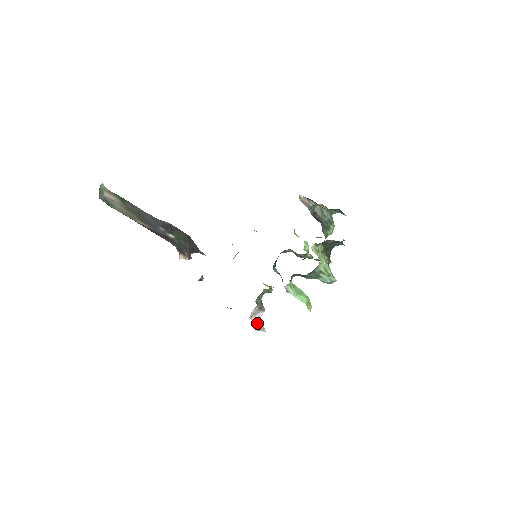
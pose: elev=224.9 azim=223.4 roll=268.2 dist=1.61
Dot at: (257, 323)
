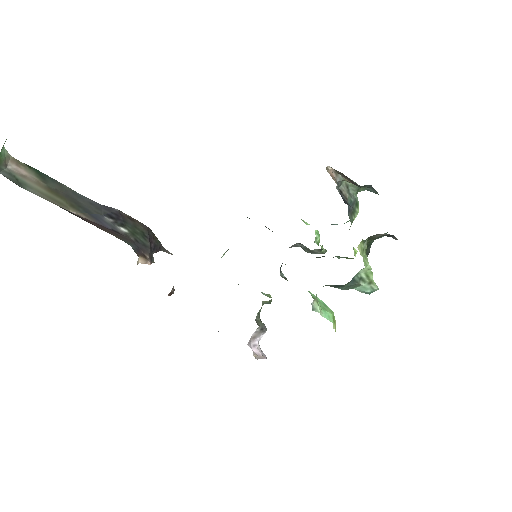
Dot at: (257, 350)
